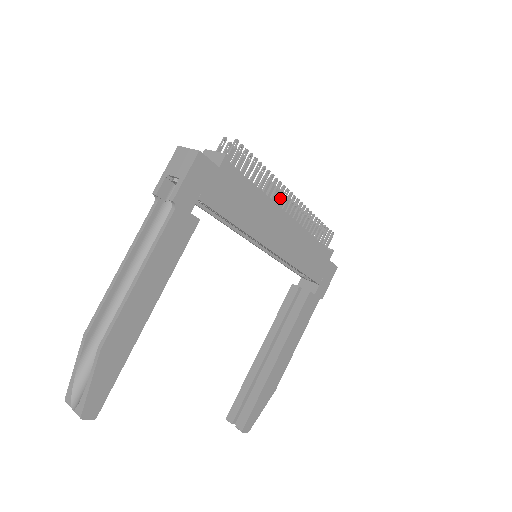
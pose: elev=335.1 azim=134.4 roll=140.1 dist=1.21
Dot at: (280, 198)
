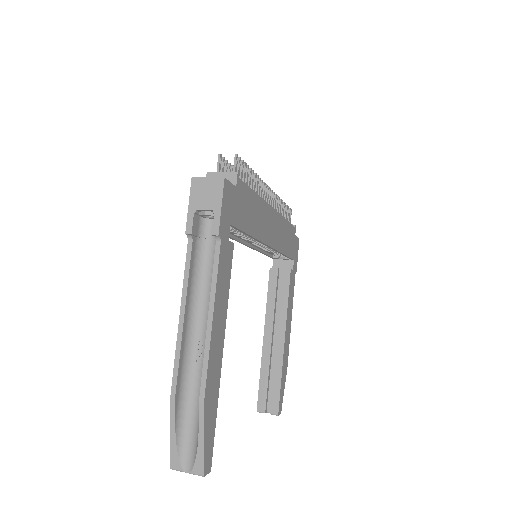
Dot at: occluded
